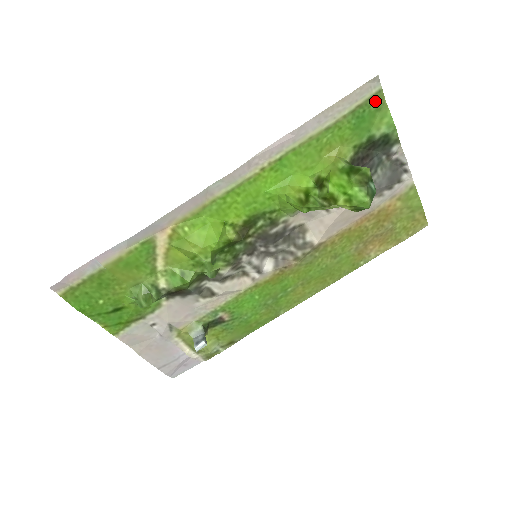
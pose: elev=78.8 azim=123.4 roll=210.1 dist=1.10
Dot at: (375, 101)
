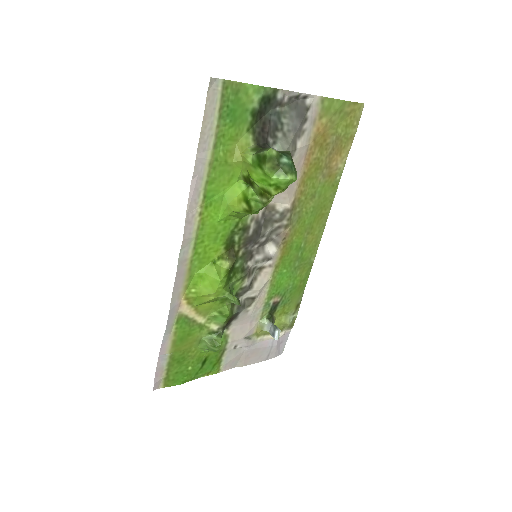
Dot at: (228, 92)
